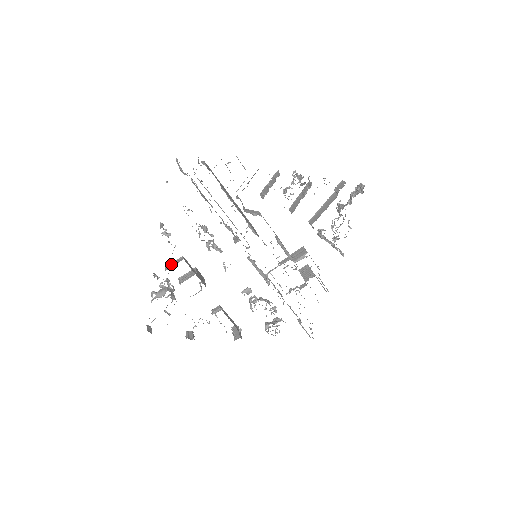
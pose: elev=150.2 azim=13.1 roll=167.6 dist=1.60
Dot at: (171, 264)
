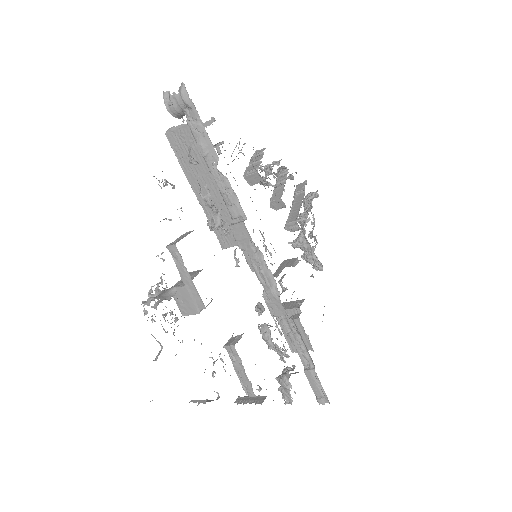
Dot at: (175, 241)
